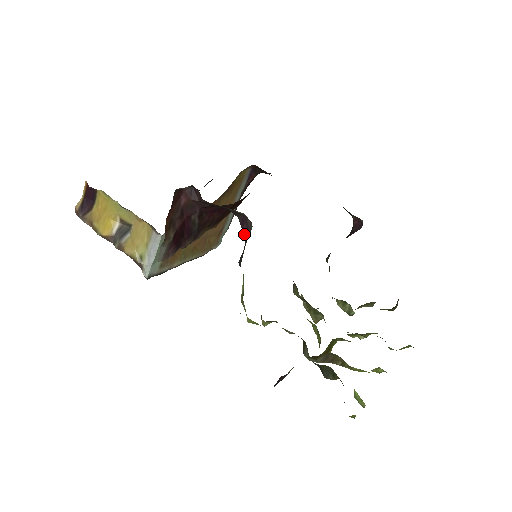
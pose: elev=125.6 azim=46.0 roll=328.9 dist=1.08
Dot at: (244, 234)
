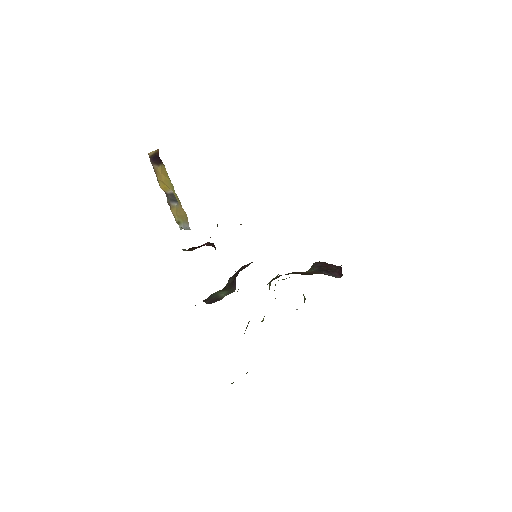
Dot at: occluded
